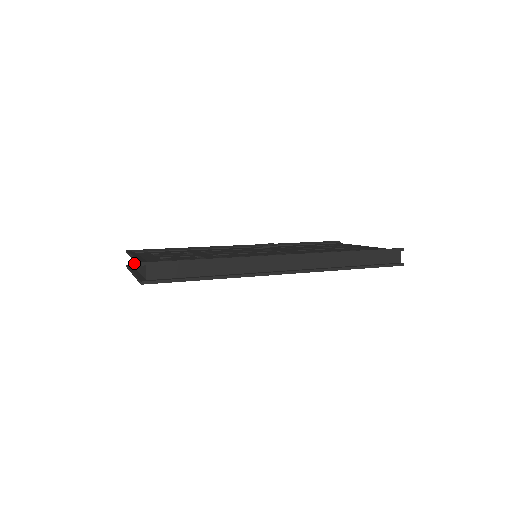
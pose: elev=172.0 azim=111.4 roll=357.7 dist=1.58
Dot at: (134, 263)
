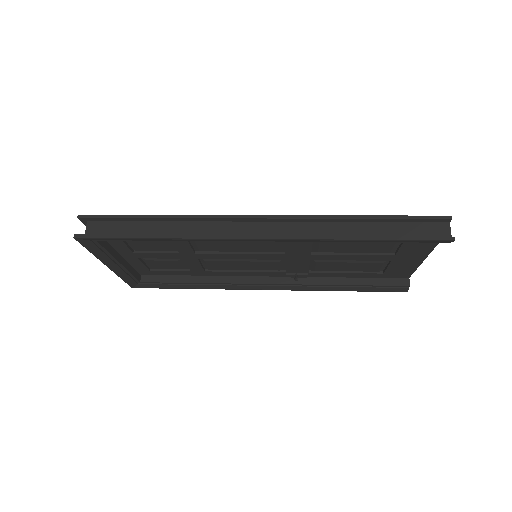
Dot at: occluded
